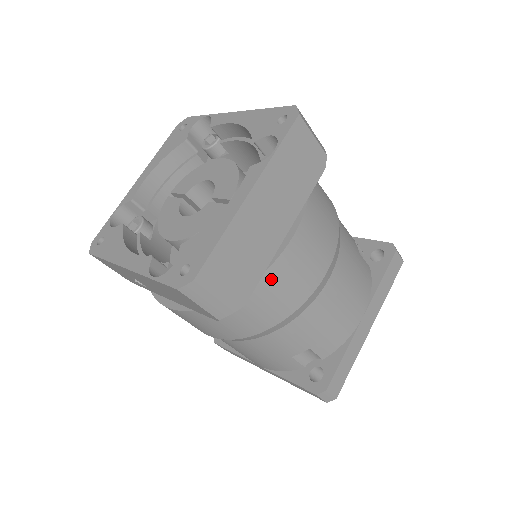
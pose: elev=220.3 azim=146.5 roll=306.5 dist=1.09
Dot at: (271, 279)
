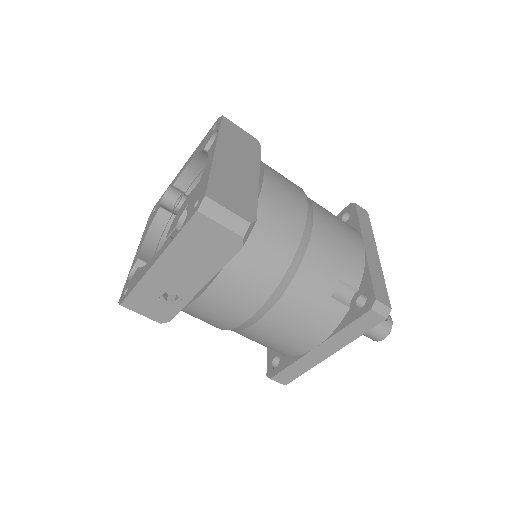
Dot at: (266, 207)
